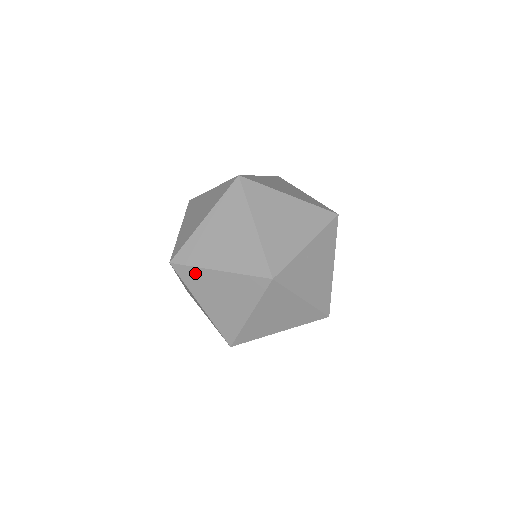
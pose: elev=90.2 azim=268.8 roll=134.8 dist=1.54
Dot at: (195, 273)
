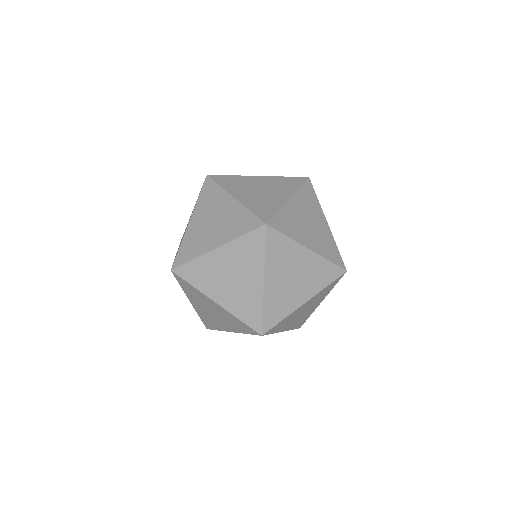
Dot at: (186, 245)
